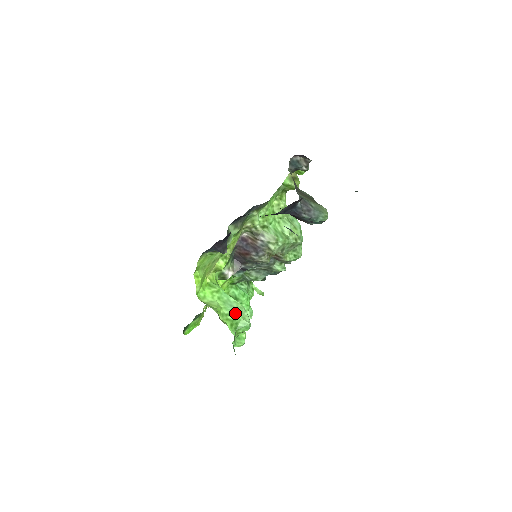
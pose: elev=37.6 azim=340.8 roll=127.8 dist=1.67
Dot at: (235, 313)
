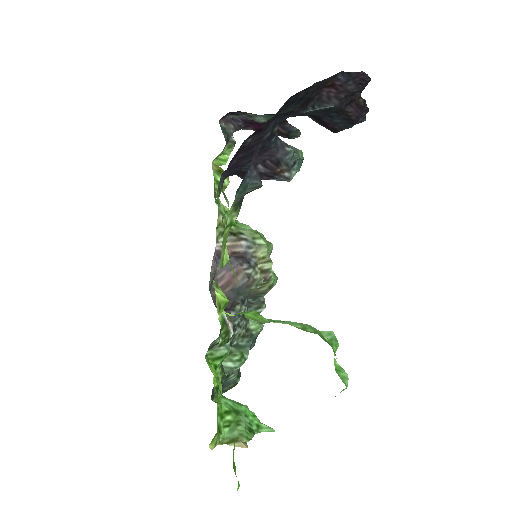
Dot at: (307, 326)
